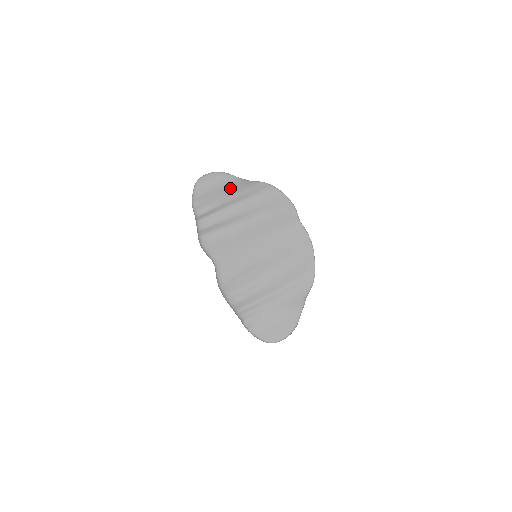
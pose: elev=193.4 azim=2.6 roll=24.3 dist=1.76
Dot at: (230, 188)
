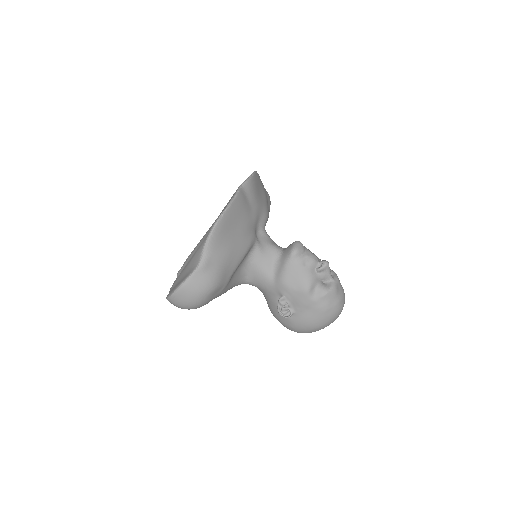
Dot at: occluded
